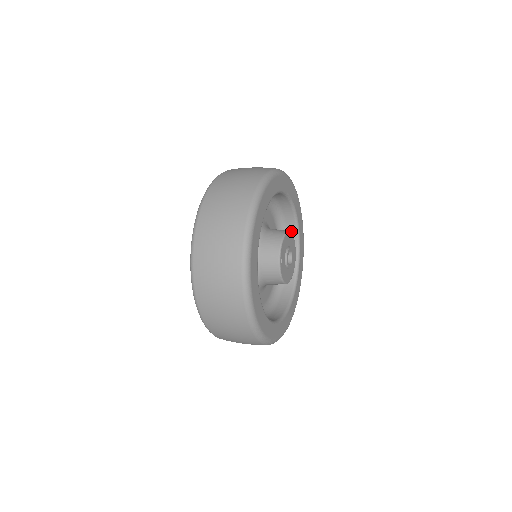
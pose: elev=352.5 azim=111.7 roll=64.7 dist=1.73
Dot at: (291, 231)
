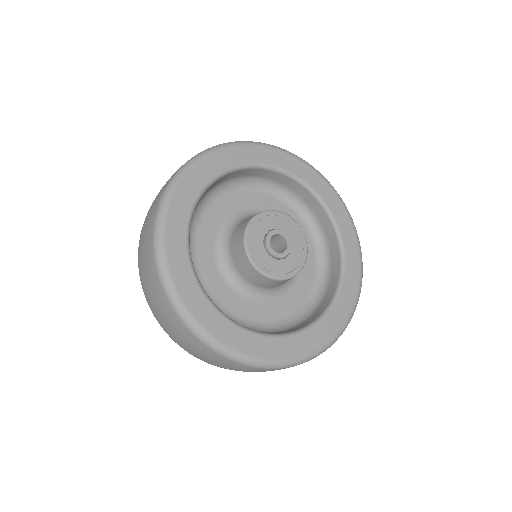
Dot at: (335, 255)
